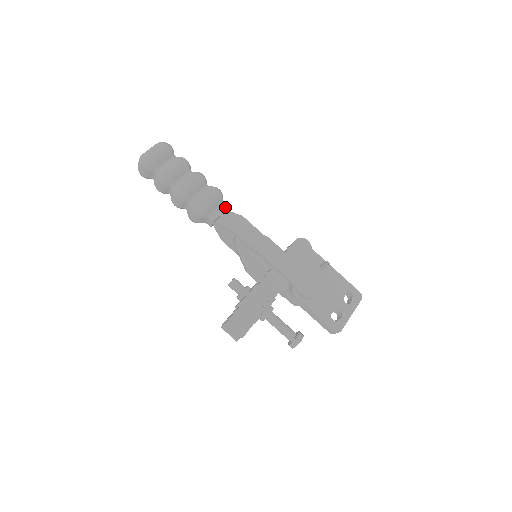
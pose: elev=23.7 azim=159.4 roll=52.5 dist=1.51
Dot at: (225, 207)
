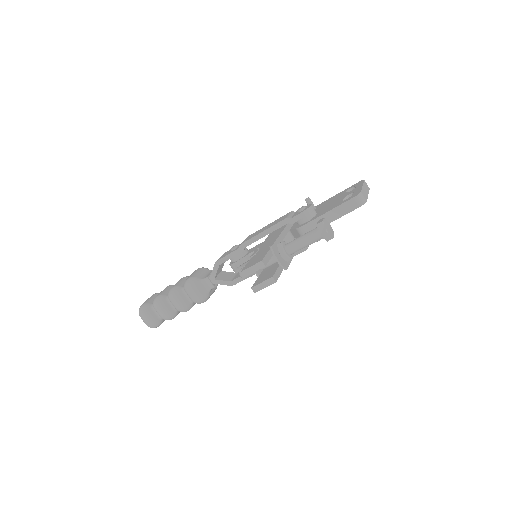
Dot at: occluded
